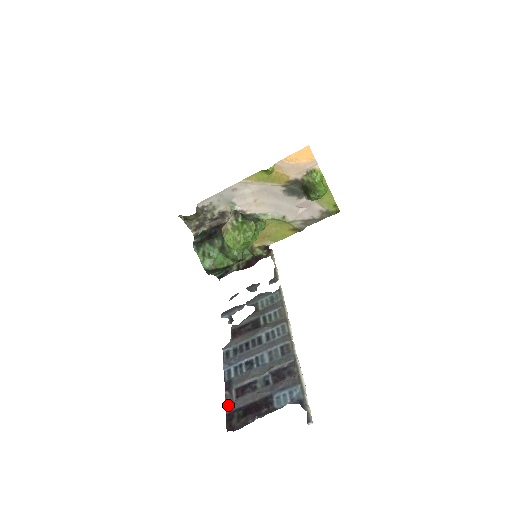
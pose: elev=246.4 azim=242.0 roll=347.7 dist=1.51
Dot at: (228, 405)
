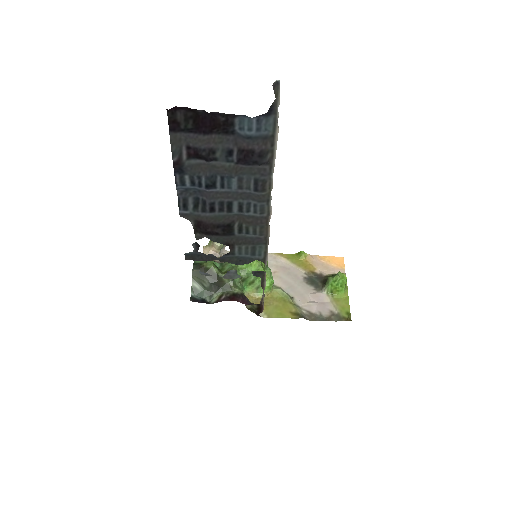
Dot at: (174, 142)
